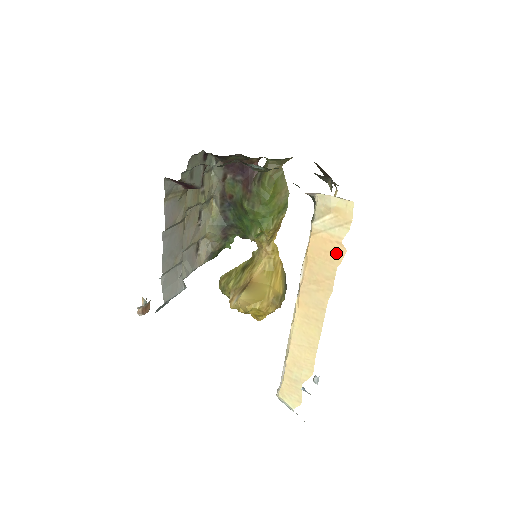
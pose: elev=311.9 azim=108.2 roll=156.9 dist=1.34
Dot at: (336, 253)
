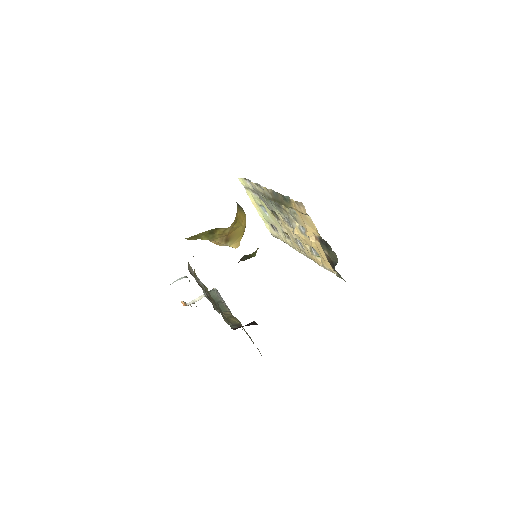
Dot at: occluded
